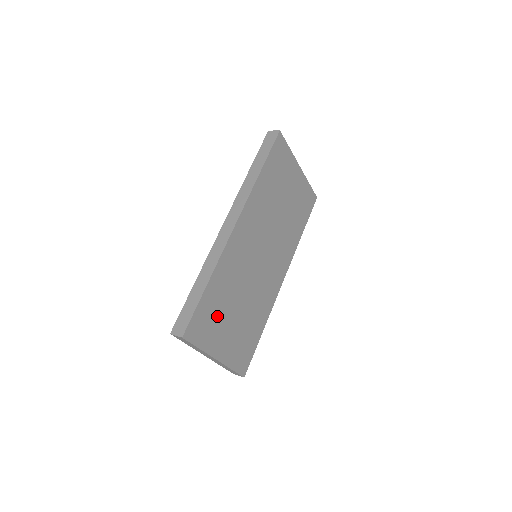
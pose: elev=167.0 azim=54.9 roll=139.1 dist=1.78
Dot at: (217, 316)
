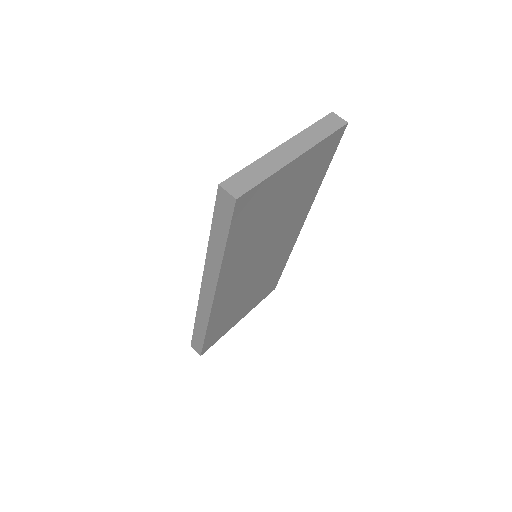
Dot at: (227, 321)
